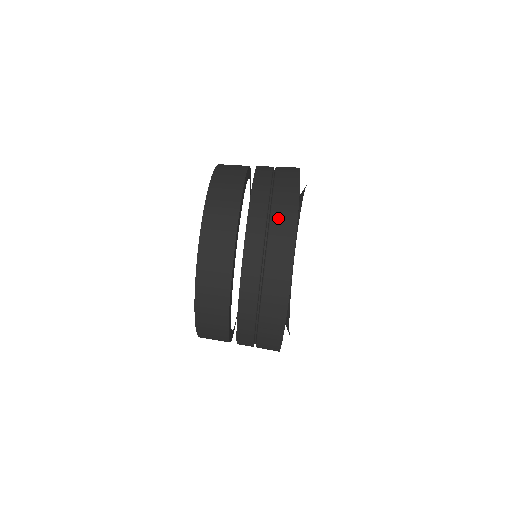
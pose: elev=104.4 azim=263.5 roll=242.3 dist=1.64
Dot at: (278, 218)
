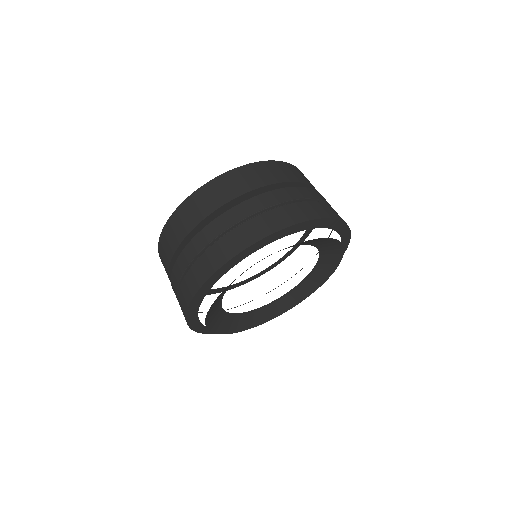
Dot at: (249, 227)
